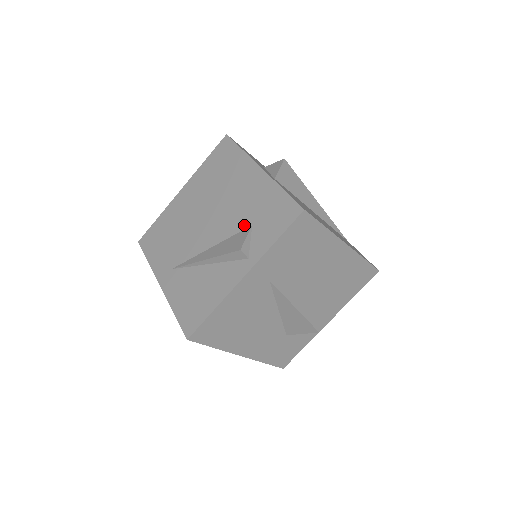
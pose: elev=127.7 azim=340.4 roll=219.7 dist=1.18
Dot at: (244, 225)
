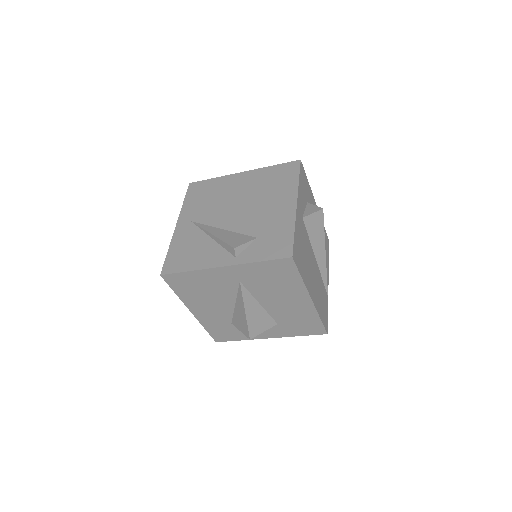
Dot at: (253, 233)
